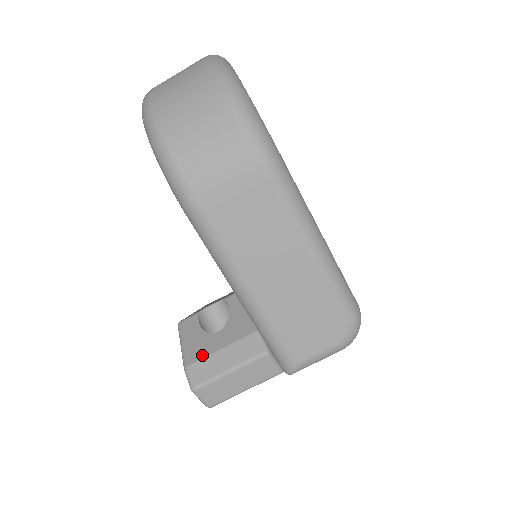
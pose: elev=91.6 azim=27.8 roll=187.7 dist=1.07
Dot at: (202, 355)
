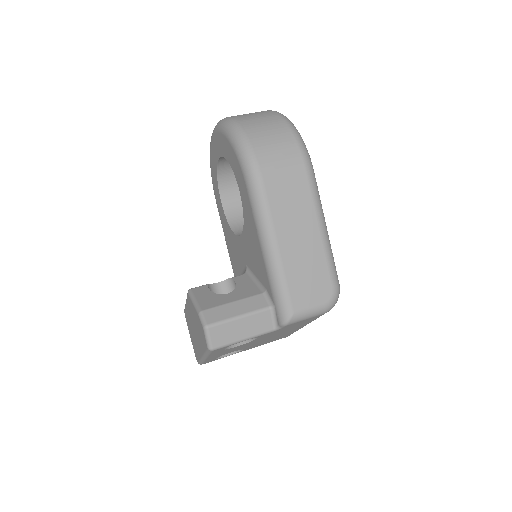
Dot at: (216, 305)
